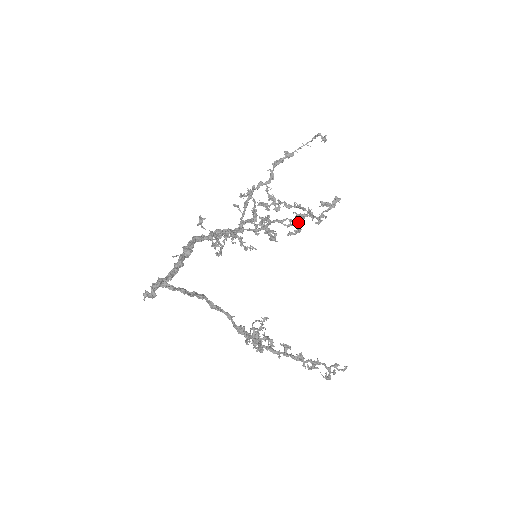
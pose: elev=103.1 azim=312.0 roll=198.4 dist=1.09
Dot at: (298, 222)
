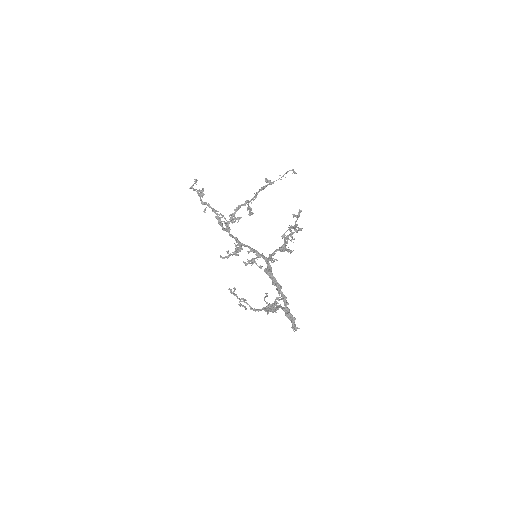
Dot at: occluded
